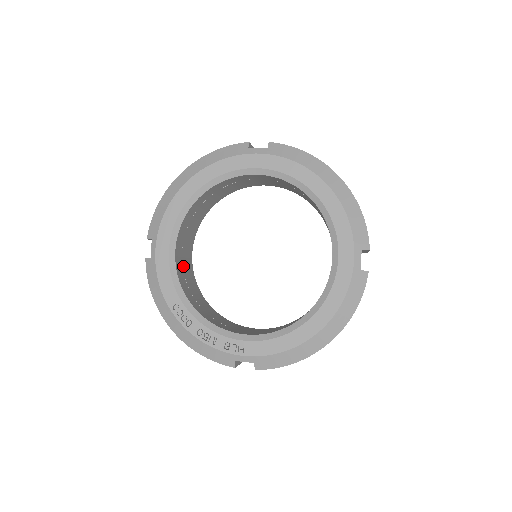
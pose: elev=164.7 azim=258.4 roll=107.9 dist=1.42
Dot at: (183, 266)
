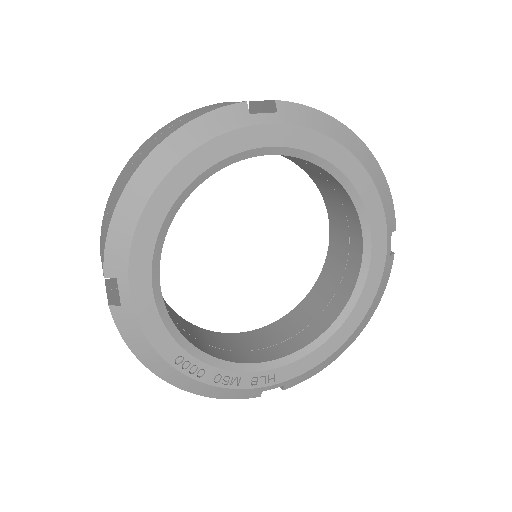
Dot at: occluded
